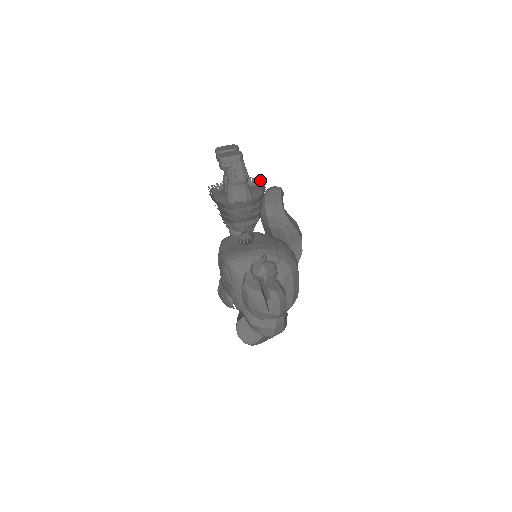
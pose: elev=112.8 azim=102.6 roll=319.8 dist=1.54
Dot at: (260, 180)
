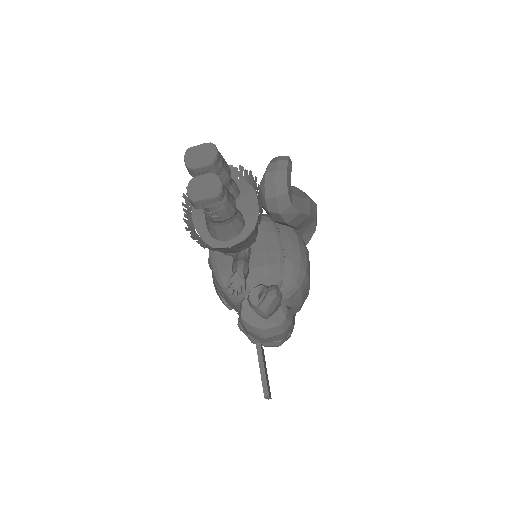
Dot at: (255, 181)
